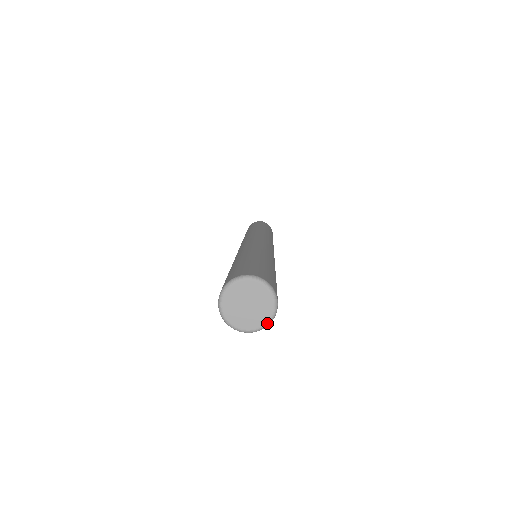
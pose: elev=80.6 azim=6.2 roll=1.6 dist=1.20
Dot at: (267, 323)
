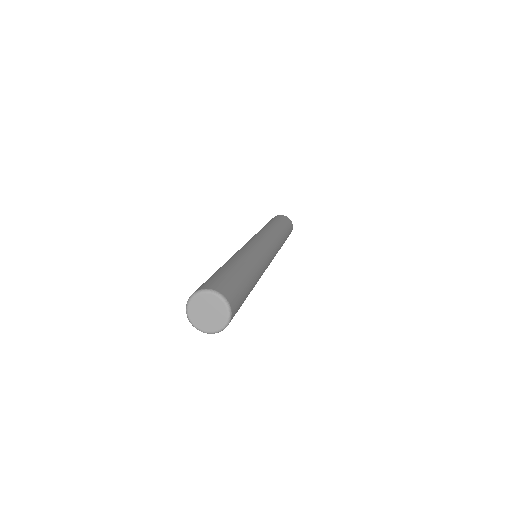
Dot at: (227, 308)
